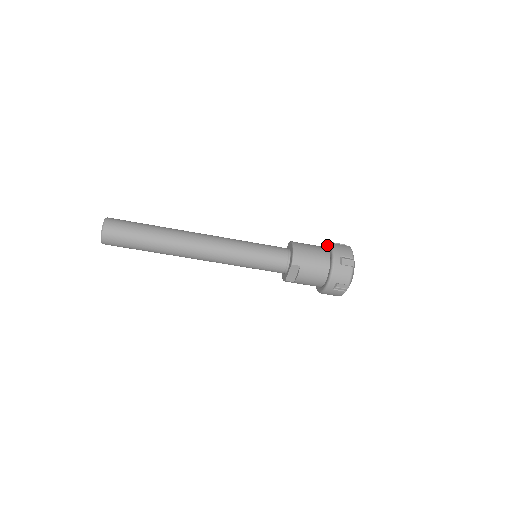
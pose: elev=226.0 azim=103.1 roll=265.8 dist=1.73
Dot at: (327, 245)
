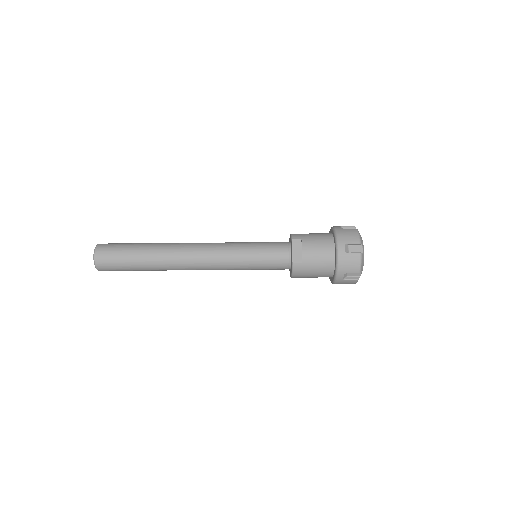
Dot at: occluded
